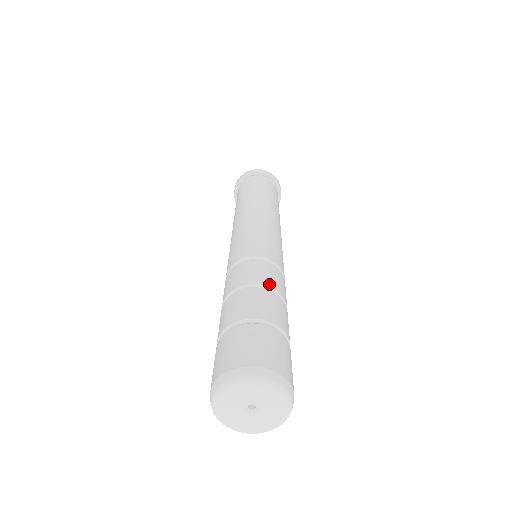
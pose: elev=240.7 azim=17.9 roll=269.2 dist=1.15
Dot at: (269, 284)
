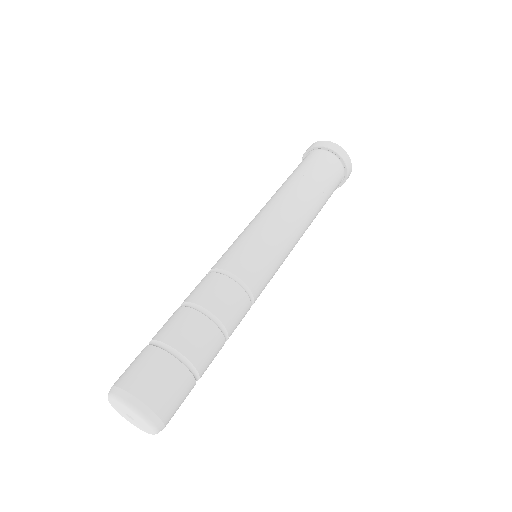
Dot at: (192, 299)
